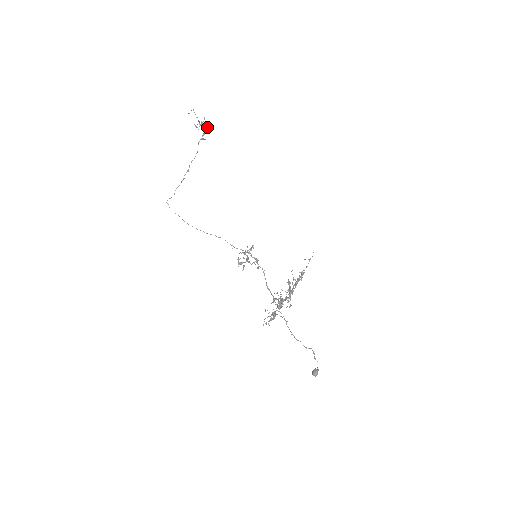
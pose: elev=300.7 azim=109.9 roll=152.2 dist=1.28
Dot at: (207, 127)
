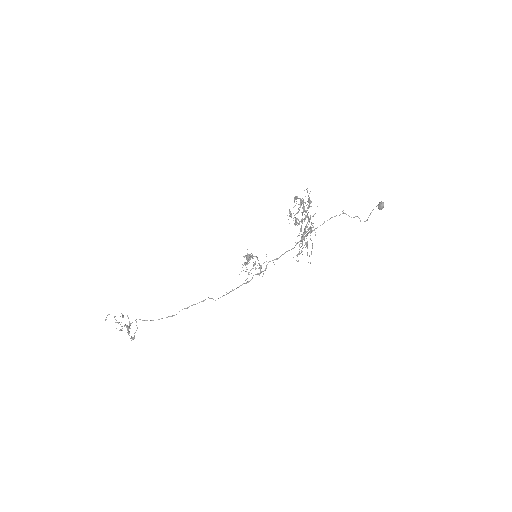
Dot at: occluded
